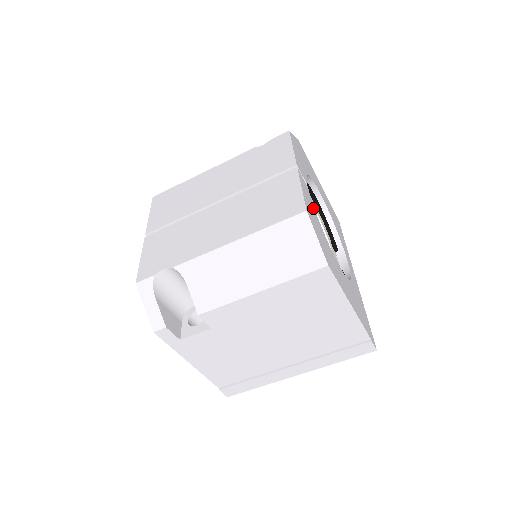
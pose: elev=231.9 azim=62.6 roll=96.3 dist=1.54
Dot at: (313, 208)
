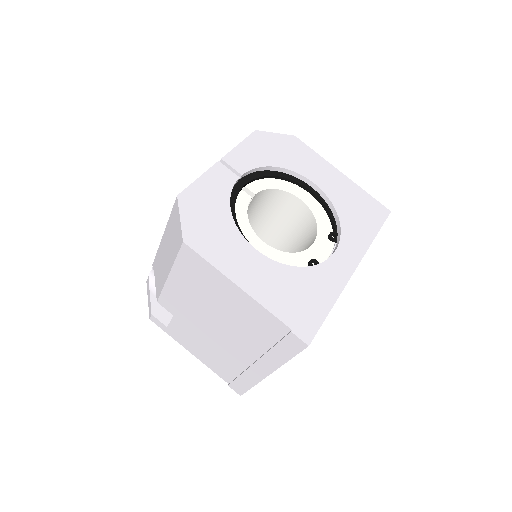
Dot at: (223, 194)
